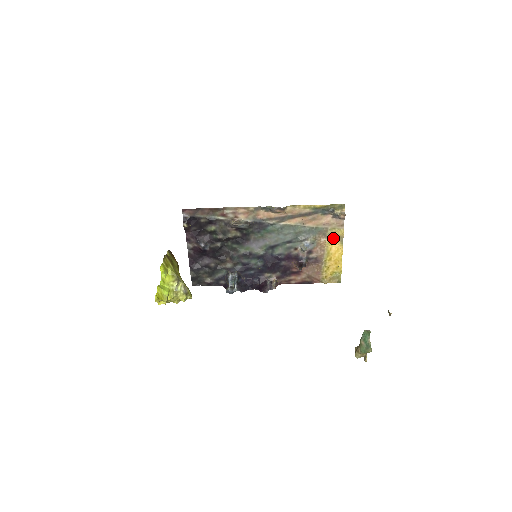
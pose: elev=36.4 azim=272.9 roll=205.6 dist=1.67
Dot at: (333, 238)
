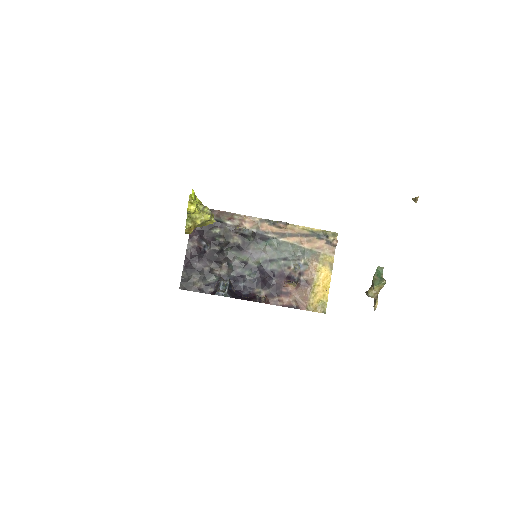
Dot at: (324, 264)
